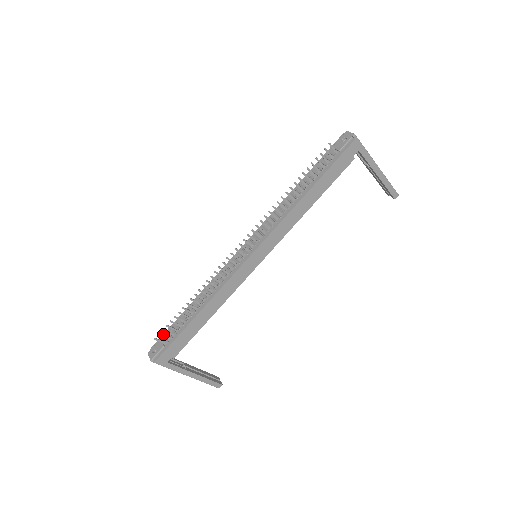
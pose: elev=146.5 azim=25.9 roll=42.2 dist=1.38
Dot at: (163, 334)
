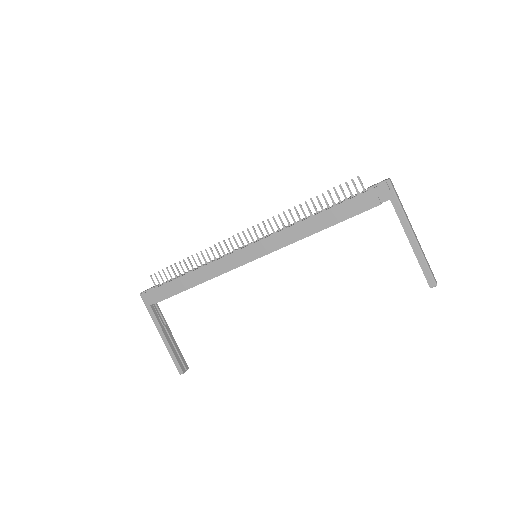
Dot at: occluded
